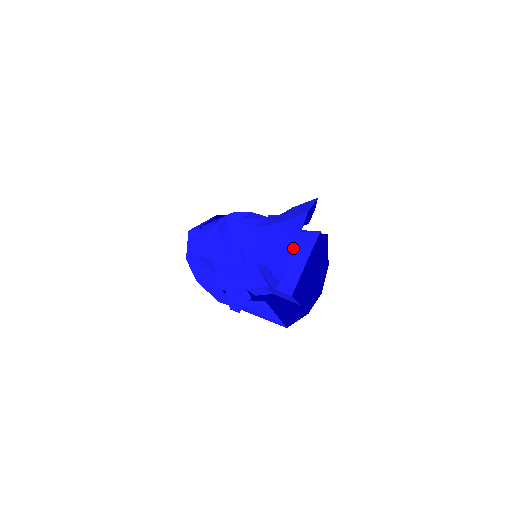
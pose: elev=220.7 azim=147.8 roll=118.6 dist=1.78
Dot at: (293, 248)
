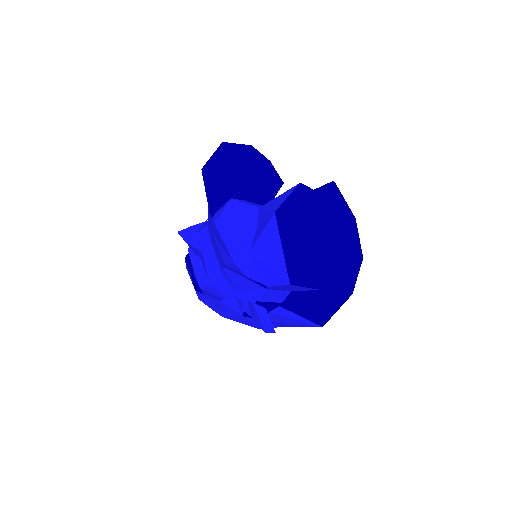
Dot at: (214, 226)
